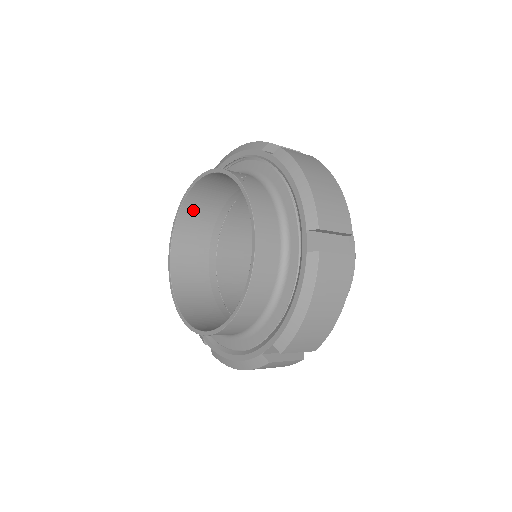
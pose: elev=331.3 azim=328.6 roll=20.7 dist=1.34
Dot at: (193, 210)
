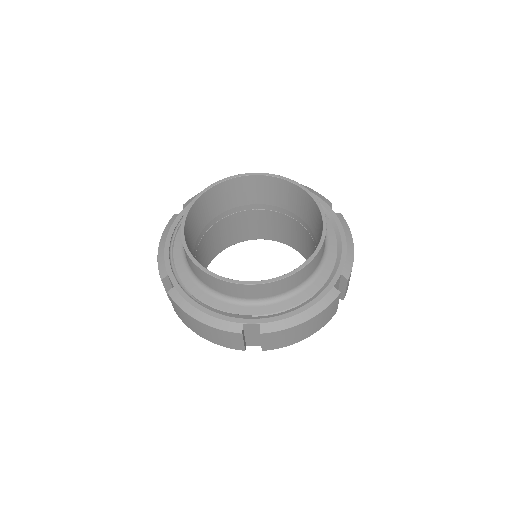
Dot at: (192, 220)
